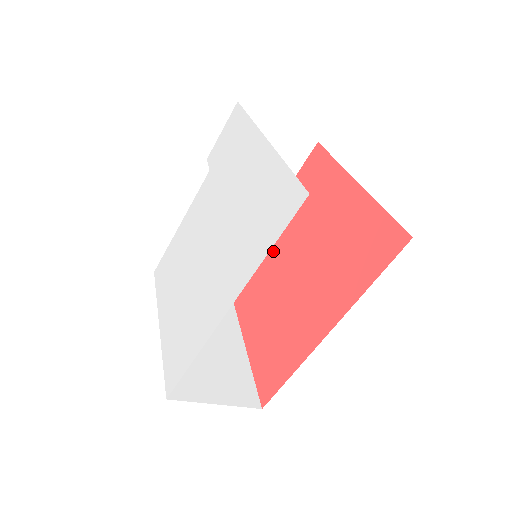
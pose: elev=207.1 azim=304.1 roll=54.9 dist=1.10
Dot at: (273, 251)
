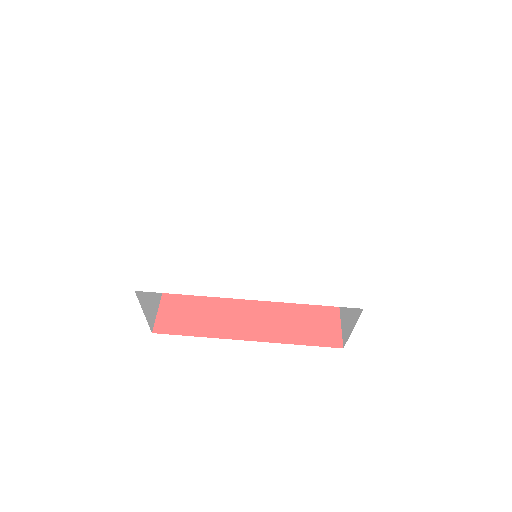
Dot at: occluded
